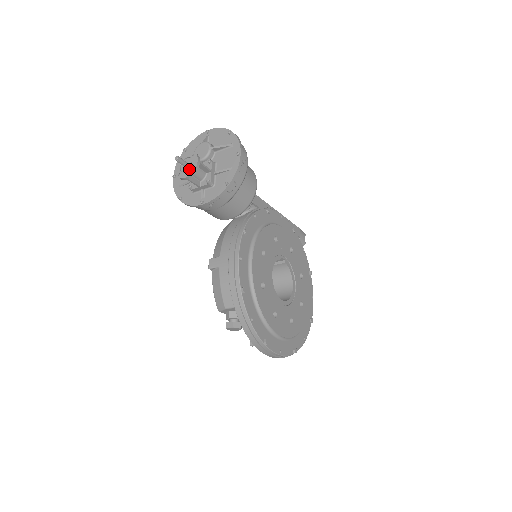
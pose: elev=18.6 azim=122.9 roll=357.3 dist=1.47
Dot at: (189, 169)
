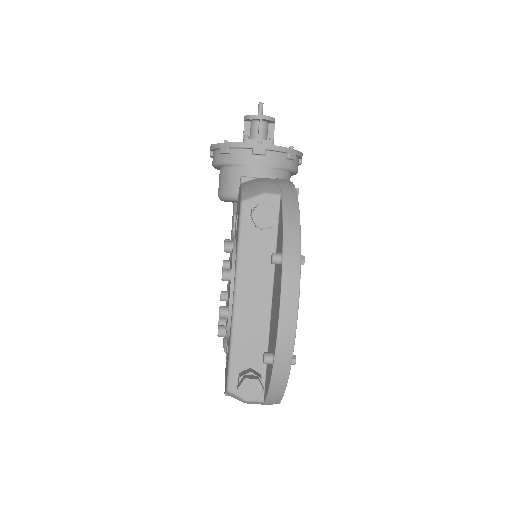
Dot at: (266, 117)
